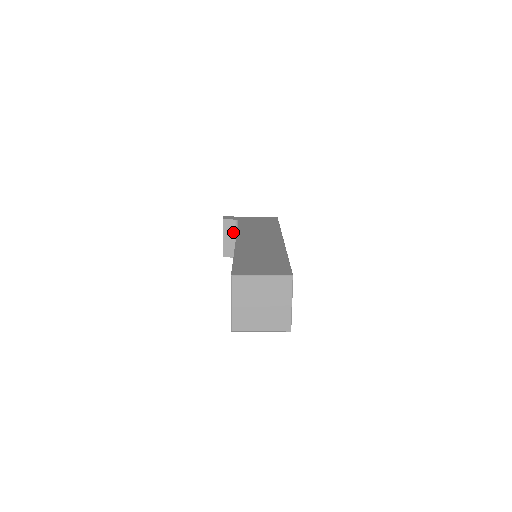
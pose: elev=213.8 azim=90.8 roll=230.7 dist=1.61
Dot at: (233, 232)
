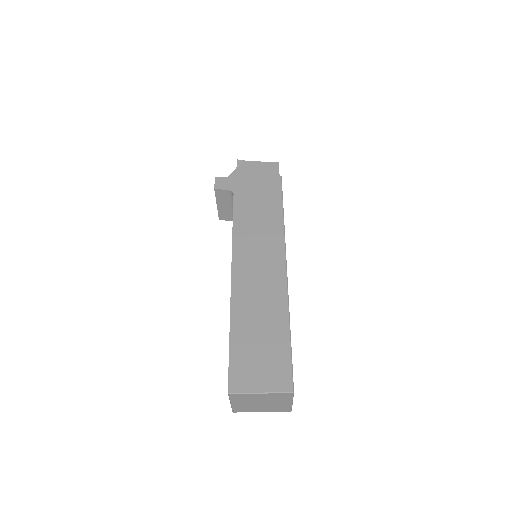
Dot at: (228, 201)
